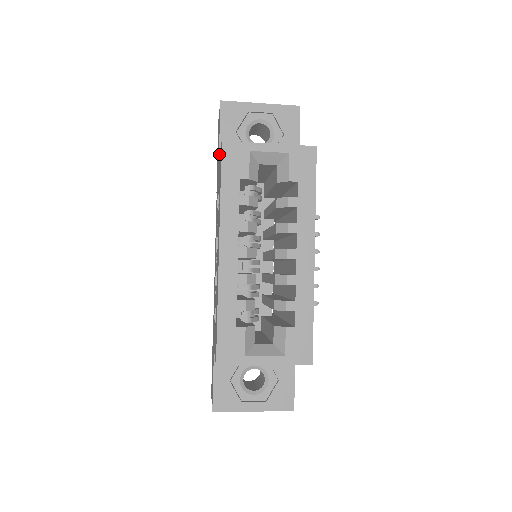
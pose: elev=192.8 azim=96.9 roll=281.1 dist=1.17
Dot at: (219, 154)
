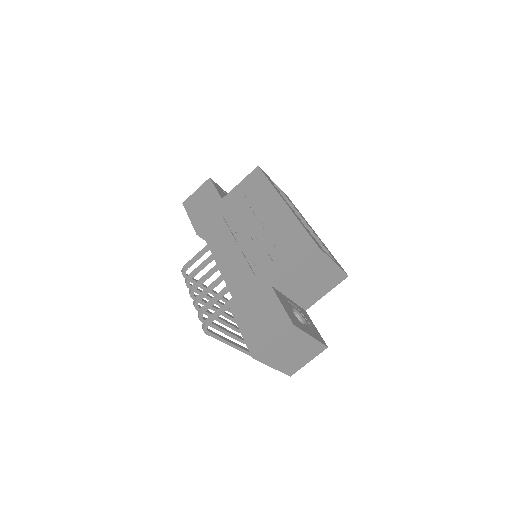
Dot at: (220, 196)
